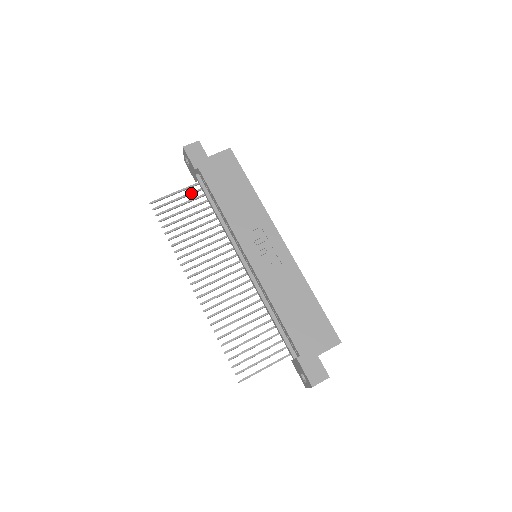
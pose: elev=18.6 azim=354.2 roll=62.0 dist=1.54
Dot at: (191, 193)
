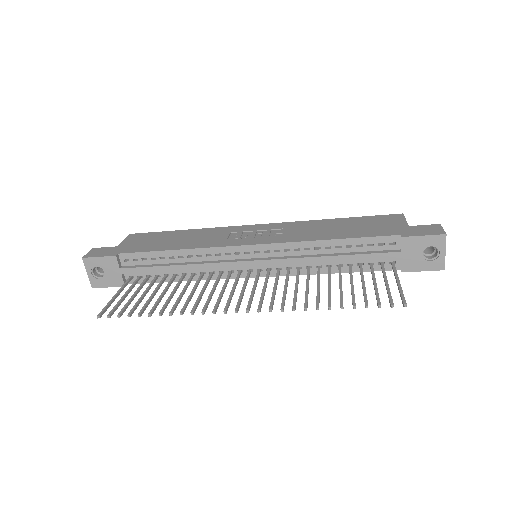
Dot at: (132, 285)
